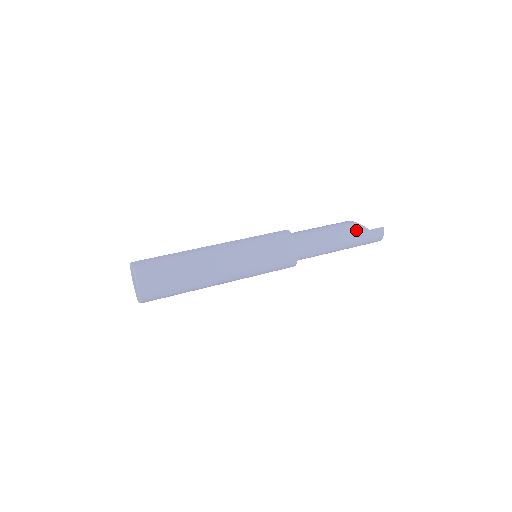
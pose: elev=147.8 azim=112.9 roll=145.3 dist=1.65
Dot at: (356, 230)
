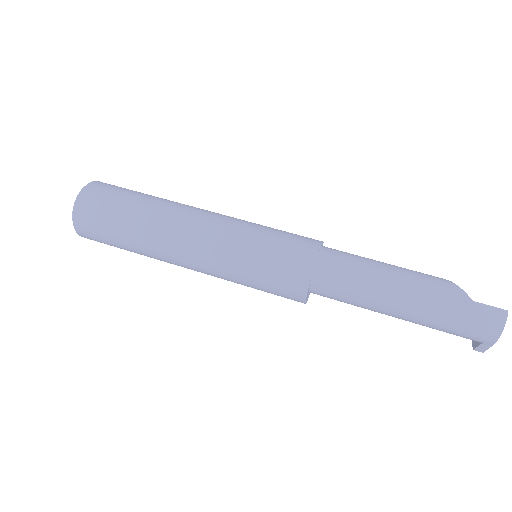
Dot at: (443, 288)
